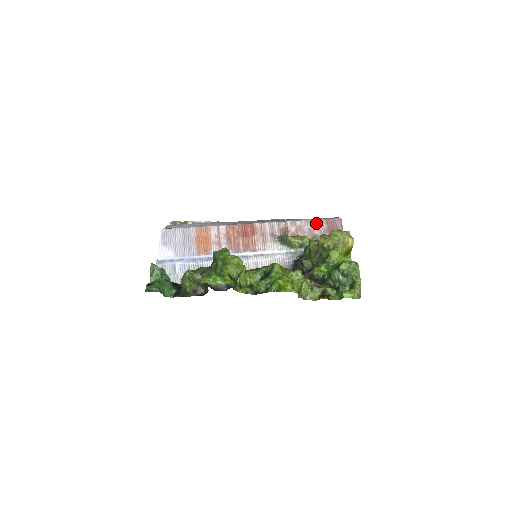
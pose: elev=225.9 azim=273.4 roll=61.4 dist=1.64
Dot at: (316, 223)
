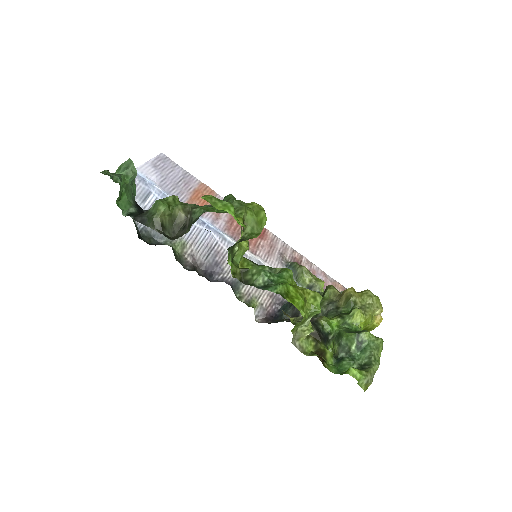
Dot at: (333, 281)
